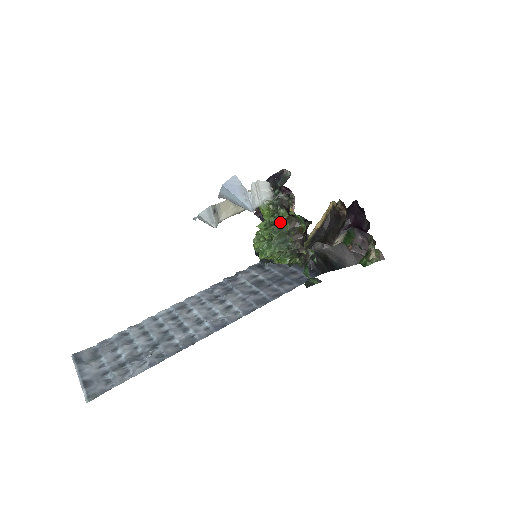
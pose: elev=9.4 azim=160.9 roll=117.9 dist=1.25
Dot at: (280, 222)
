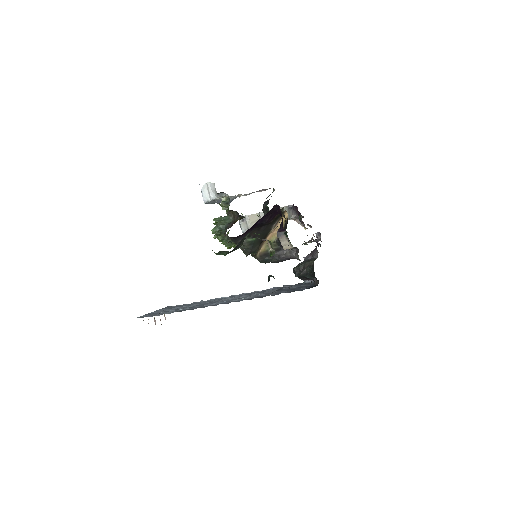
Dot at: (228, 216)
